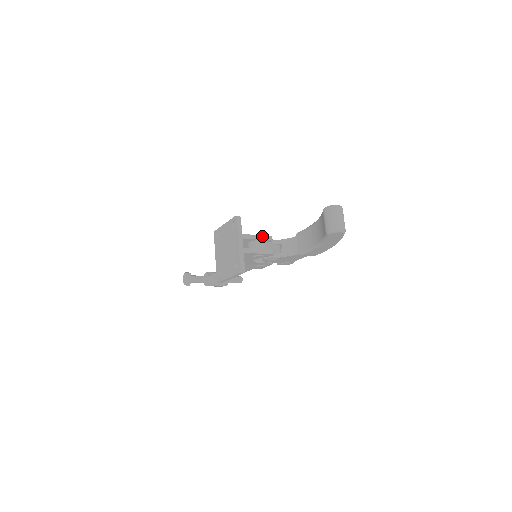
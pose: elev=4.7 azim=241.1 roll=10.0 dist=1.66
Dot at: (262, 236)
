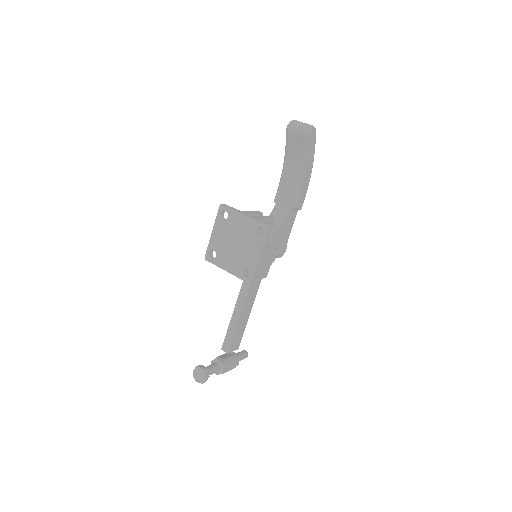
Dot at: (253, 211)
